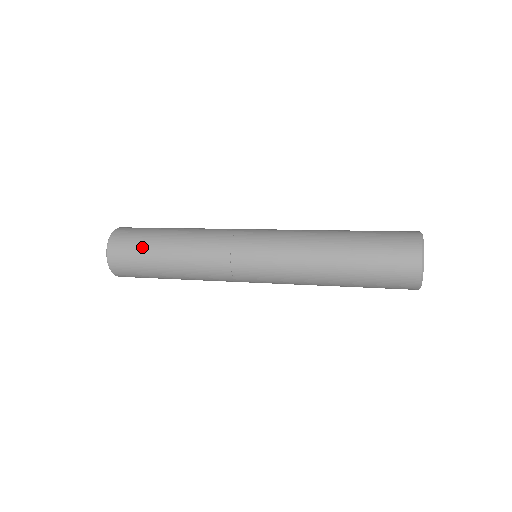
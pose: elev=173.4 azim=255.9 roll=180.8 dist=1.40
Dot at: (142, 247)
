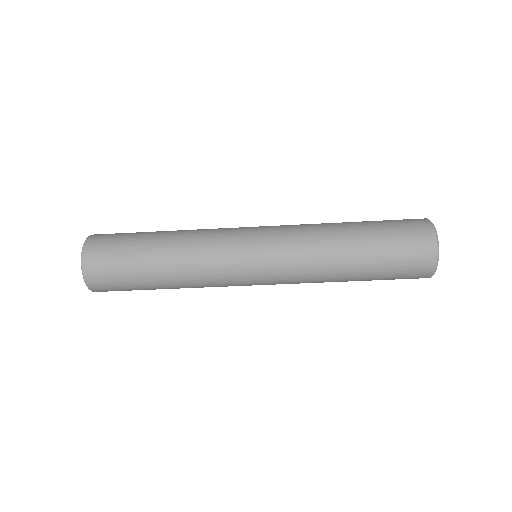
Dot at: (130, 236)
